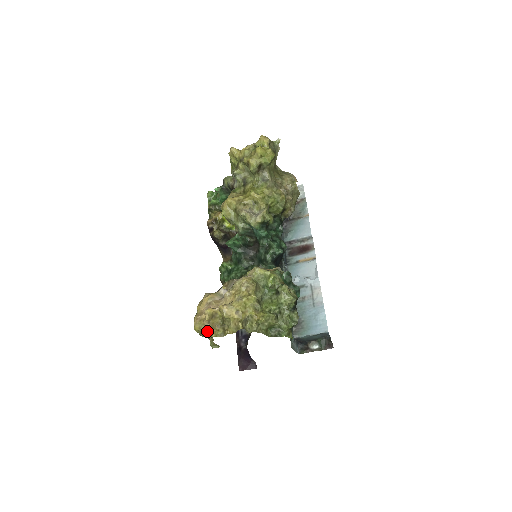
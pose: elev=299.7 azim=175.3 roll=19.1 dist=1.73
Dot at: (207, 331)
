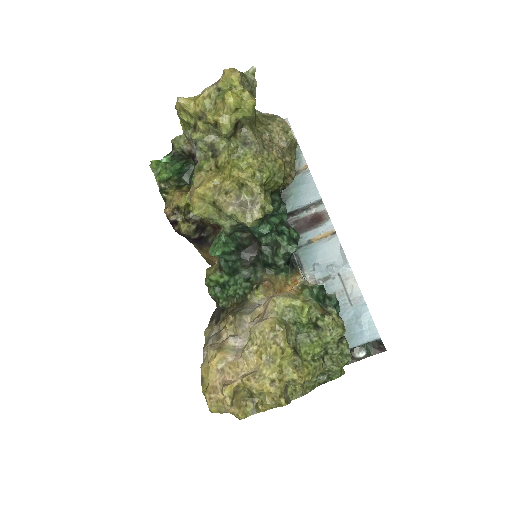
Dot at: occluded
